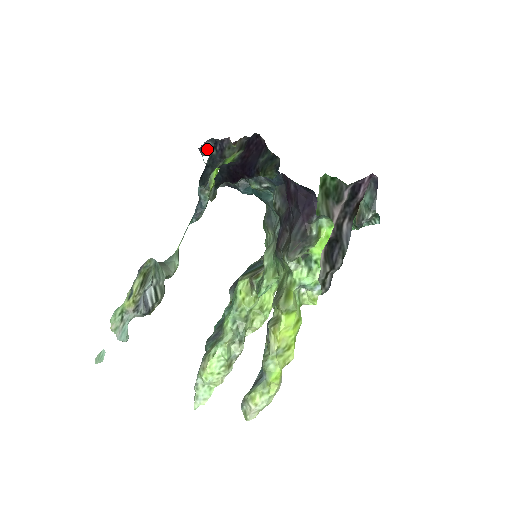
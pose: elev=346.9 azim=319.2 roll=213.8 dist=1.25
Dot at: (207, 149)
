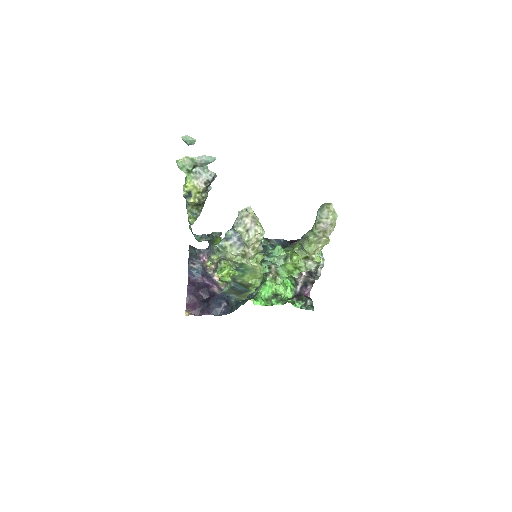
Dot at: (193, 251)
